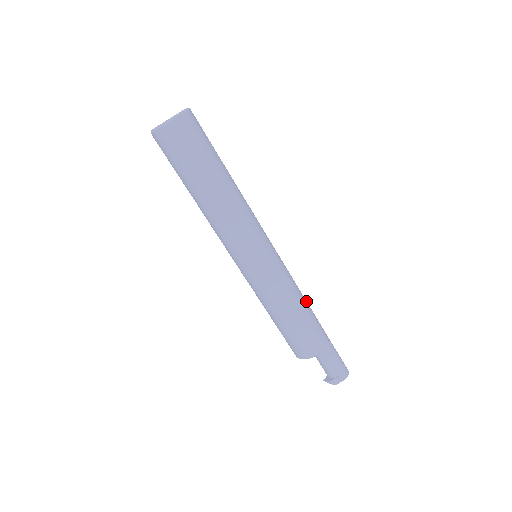
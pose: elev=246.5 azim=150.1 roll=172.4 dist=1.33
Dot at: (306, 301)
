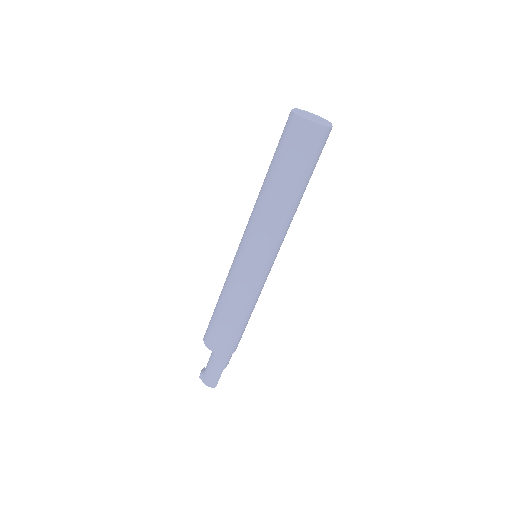
Dot at: (243, 320)
